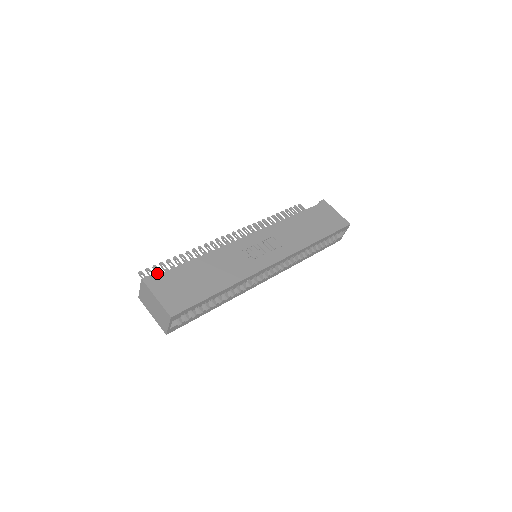
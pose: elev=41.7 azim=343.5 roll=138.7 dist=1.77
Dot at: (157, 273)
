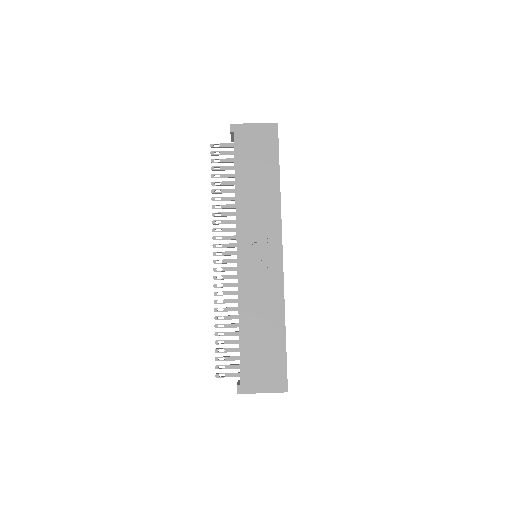
Dot at: occluded
